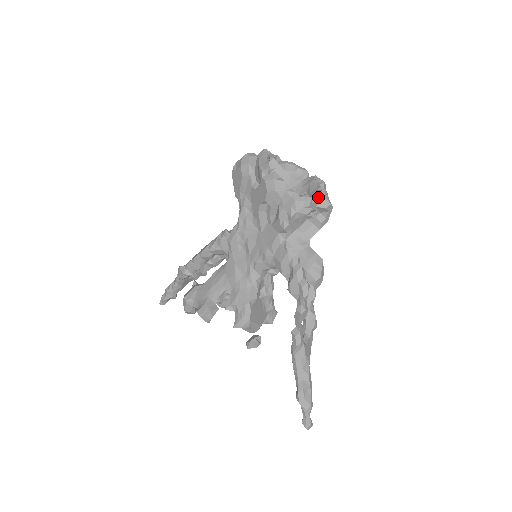
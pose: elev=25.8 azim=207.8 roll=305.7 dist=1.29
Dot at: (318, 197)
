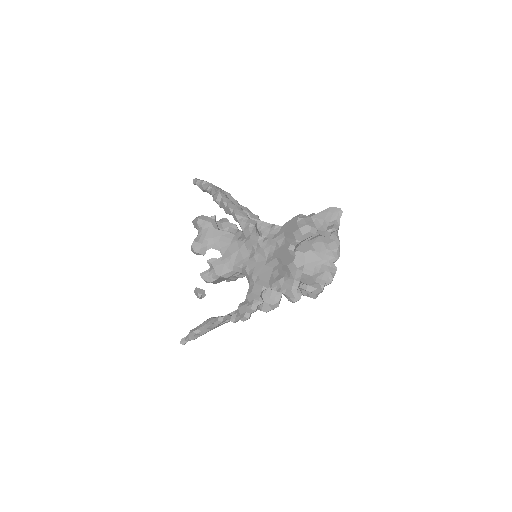
Dot at: (313, 291)
